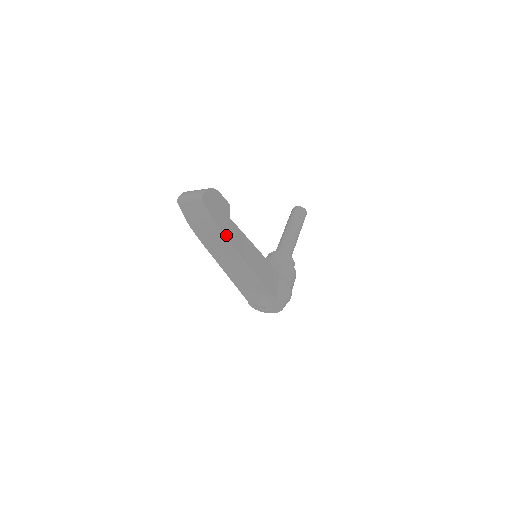
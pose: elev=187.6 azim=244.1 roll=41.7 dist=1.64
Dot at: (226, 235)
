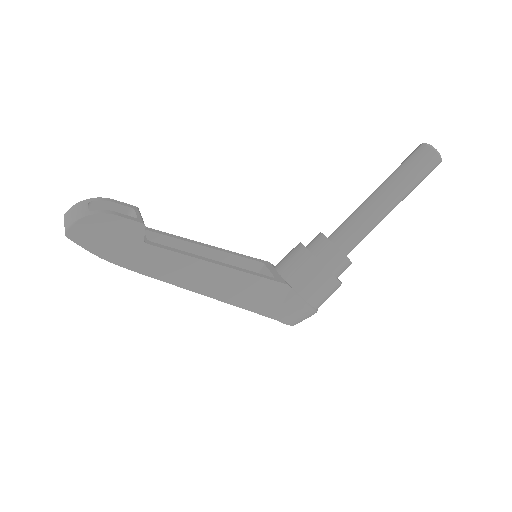
Dot at: (135, 268)
